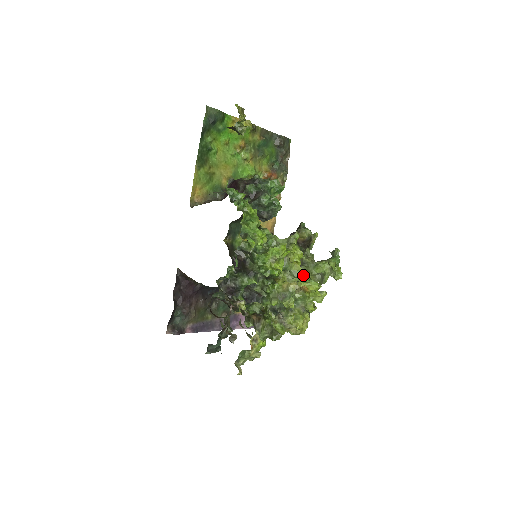
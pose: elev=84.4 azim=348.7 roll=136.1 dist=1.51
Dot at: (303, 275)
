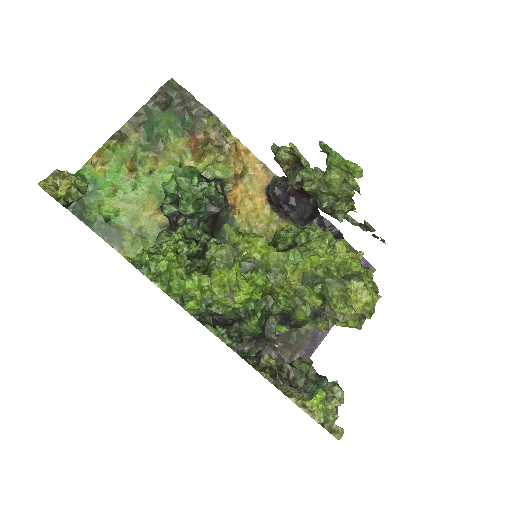
Dot at: (286, 261)
